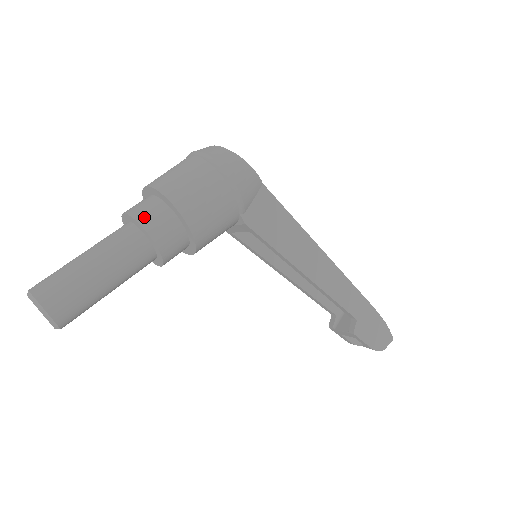
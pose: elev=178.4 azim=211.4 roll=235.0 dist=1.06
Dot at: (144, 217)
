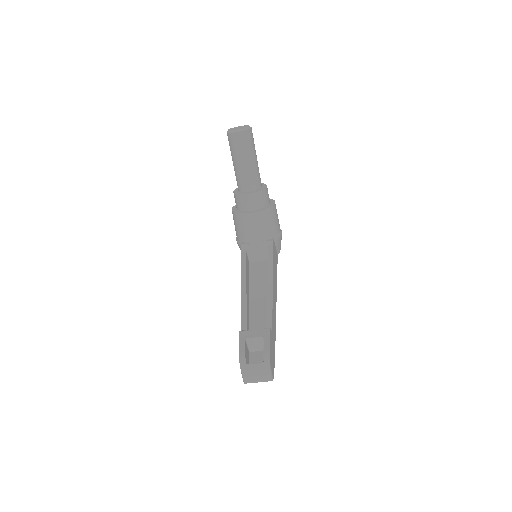
Dot at: occluded
